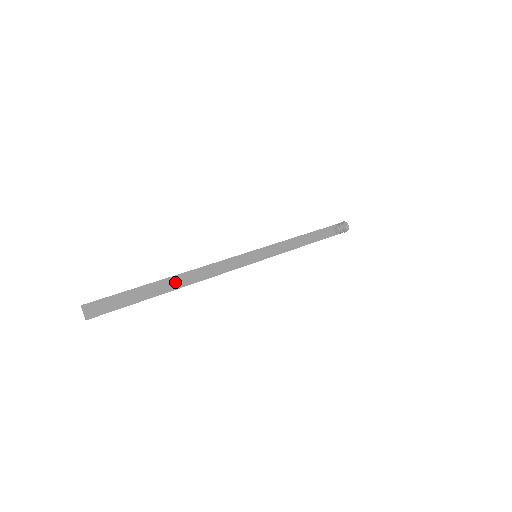
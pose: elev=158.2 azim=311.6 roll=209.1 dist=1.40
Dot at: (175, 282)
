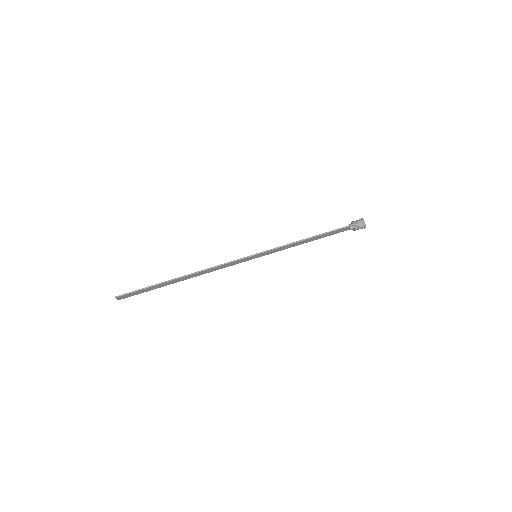
Dot at: (182, 279)
